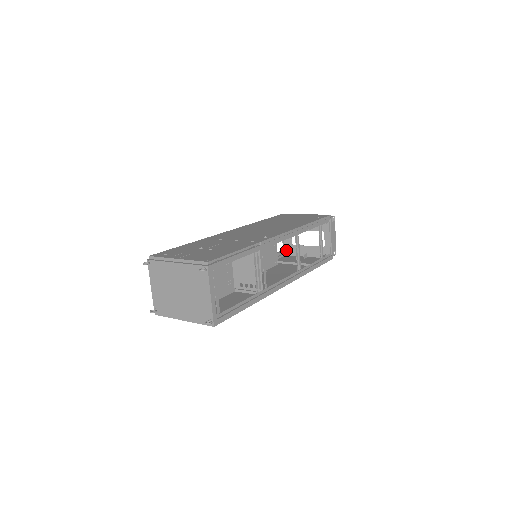
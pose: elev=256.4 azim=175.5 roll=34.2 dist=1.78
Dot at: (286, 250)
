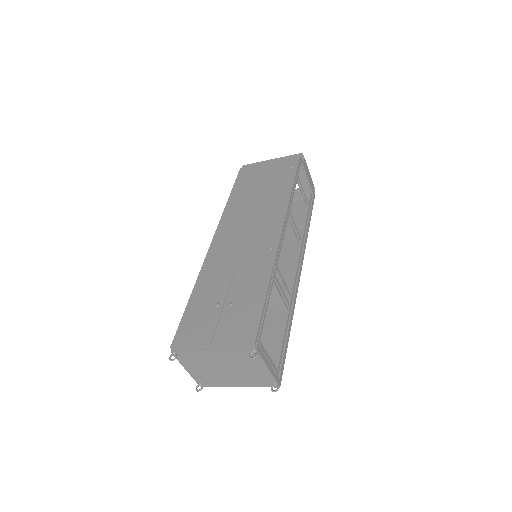
Dot at: occluded
